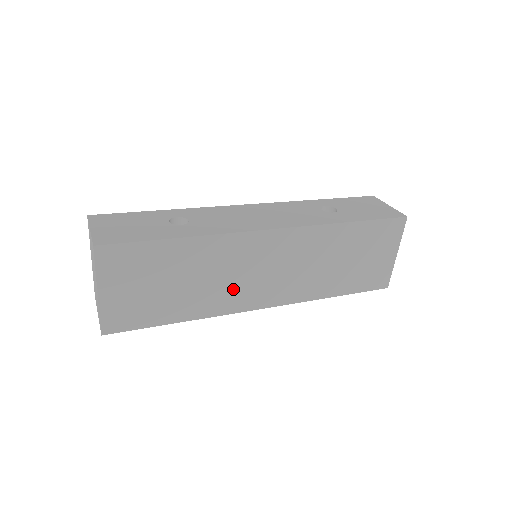
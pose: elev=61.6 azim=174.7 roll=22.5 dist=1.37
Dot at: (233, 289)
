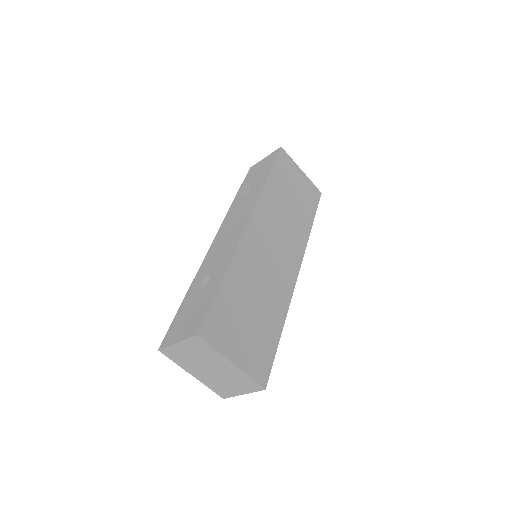
Dot at: (276, 277)
